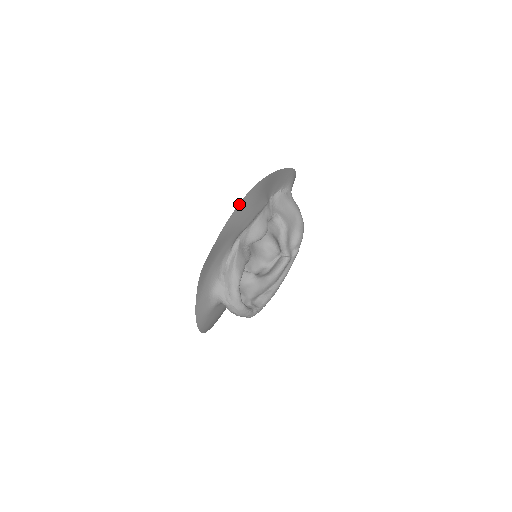
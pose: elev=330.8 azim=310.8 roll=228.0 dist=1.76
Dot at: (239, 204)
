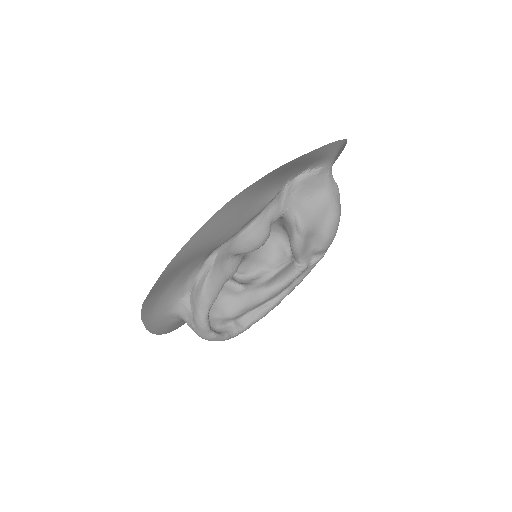
Dot at: (199, 229)
